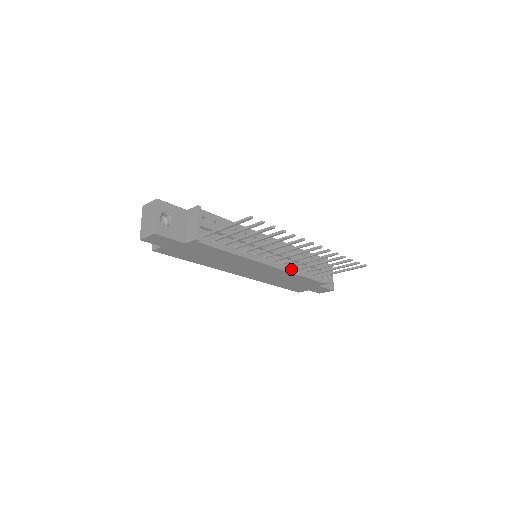
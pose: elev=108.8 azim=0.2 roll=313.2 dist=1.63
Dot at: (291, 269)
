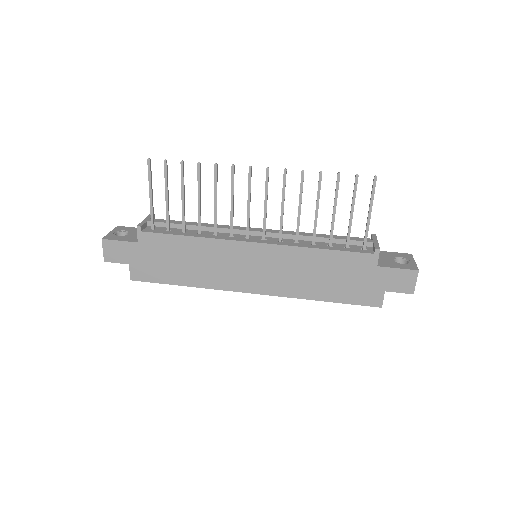
Dot at: (298, 245)
